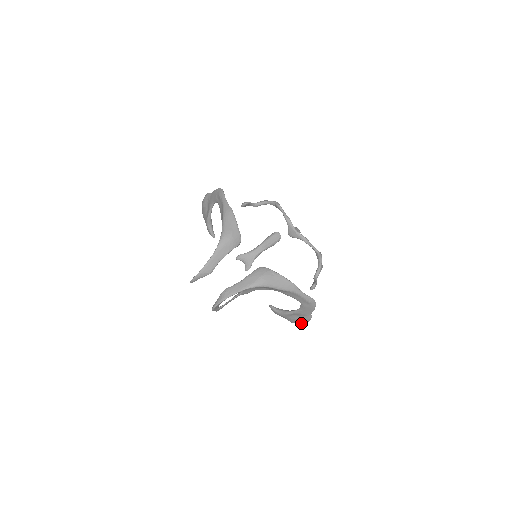
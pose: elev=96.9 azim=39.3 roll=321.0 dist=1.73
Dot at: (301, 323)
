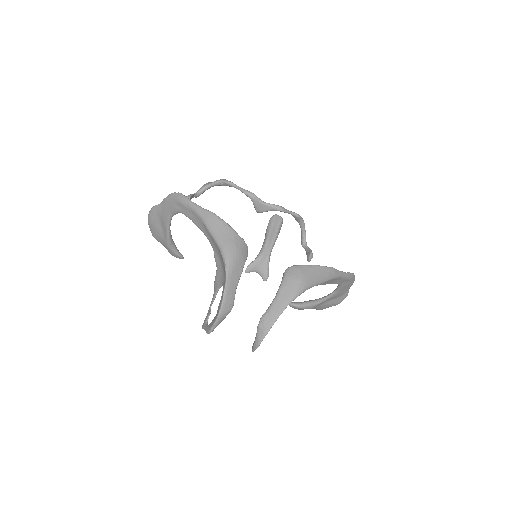
Dot at: (335, 305)
